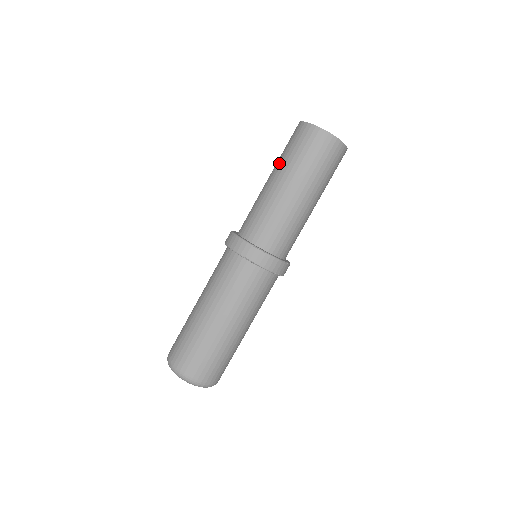
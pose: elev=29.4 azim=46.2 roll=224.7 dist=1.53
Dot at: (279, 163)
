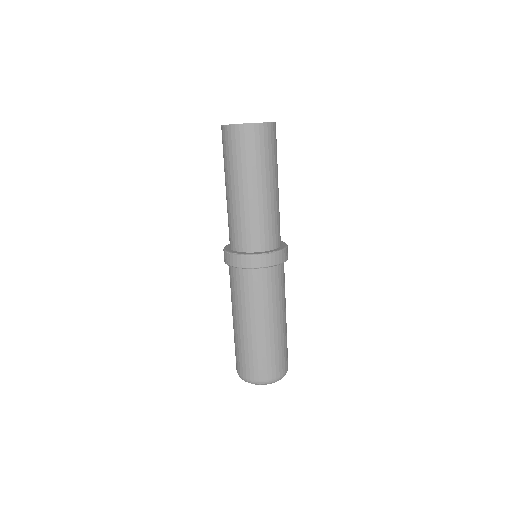
Dot at: occluded
